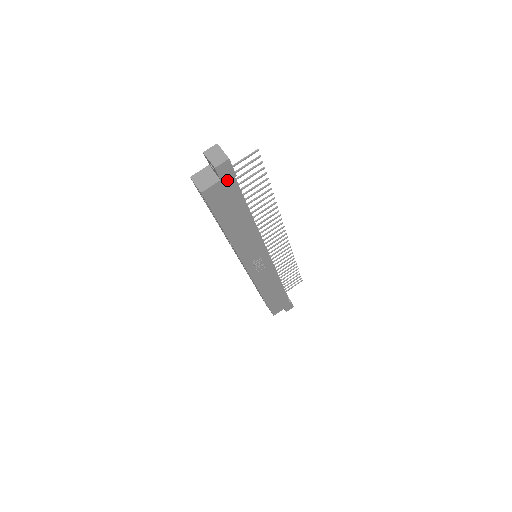
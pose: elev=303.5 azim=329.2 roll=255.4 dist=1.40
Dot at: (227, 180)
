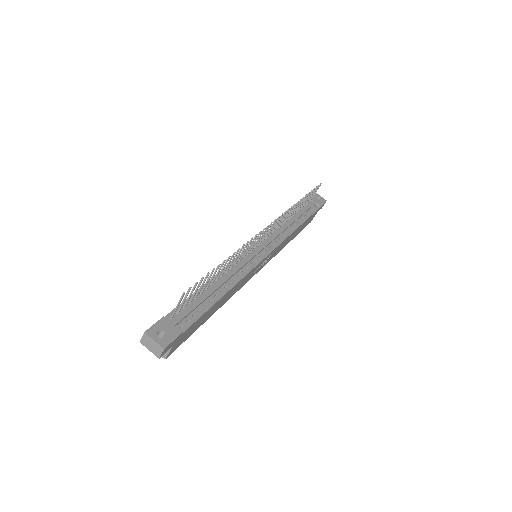
Dot at: (177, 340)
